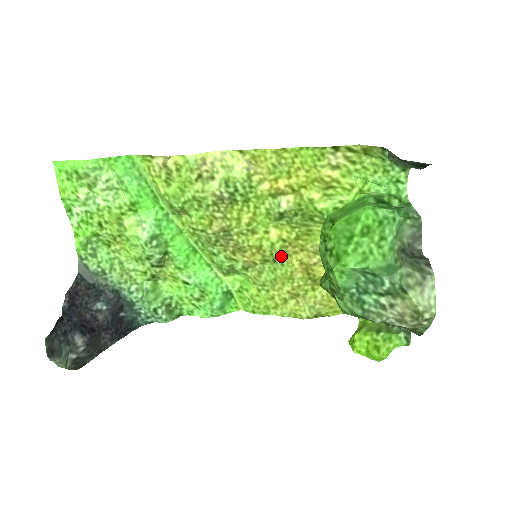
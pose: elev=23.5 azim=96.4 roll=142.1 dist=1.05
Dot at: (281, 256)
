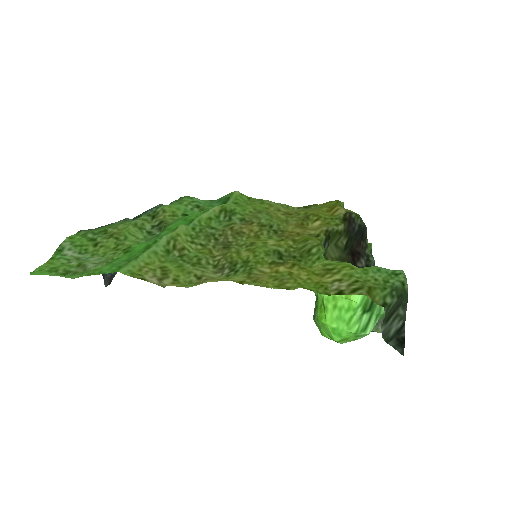
Dot at: (278, 232)
